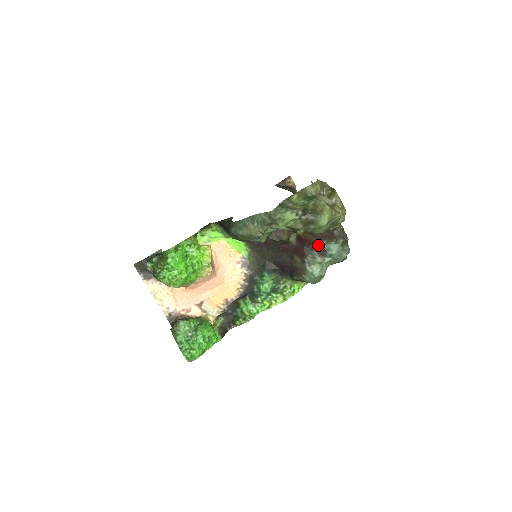
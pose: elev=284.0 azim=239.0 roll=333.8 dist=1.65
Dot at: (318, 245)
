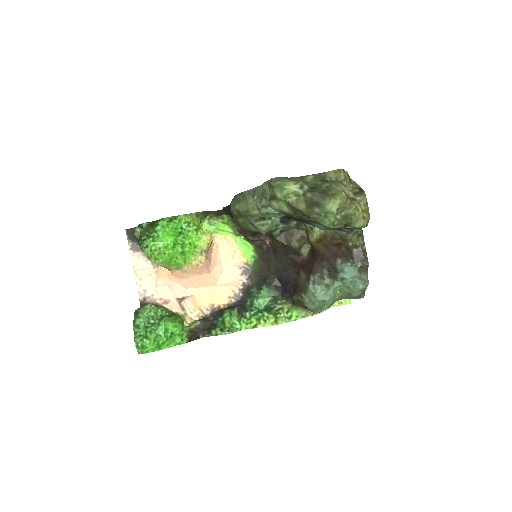
Dot at: (331, 263)
